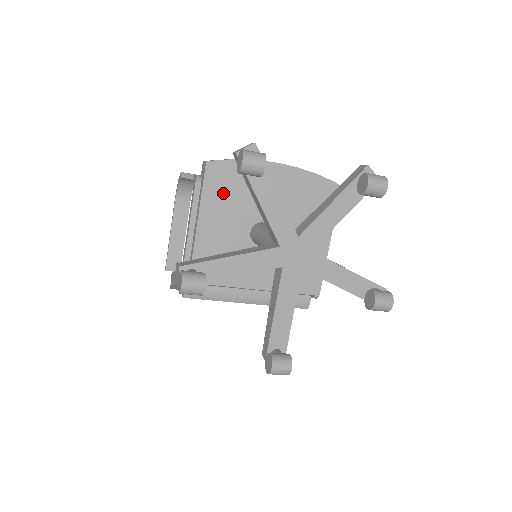
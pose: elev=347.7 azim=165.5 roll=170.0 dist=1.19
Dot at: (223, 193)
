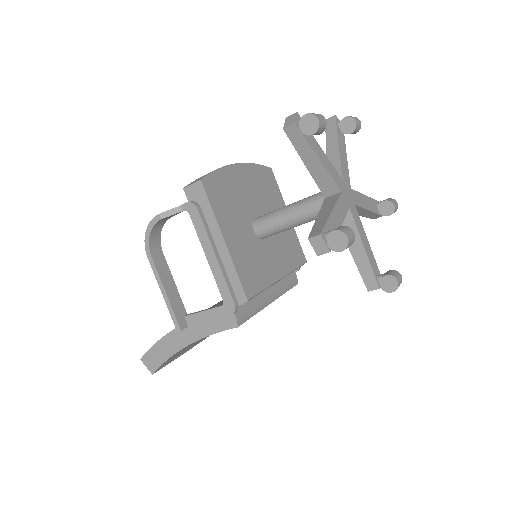
Dot at: (223, 204)
